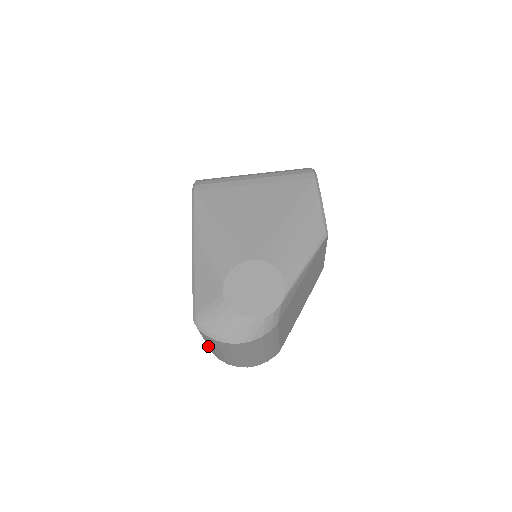
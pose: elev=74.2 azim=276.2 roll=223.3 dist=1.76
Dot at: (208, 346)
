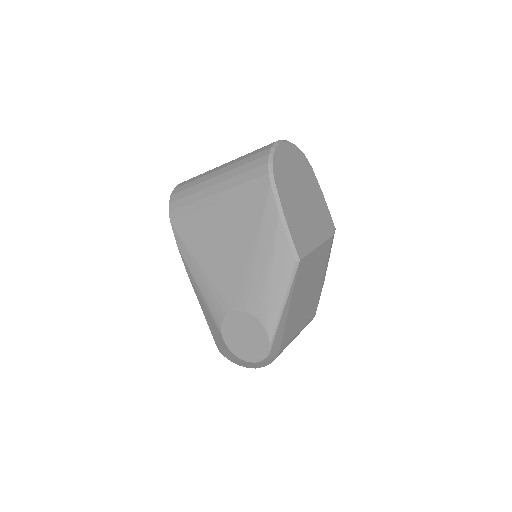
Dot at: occluded
